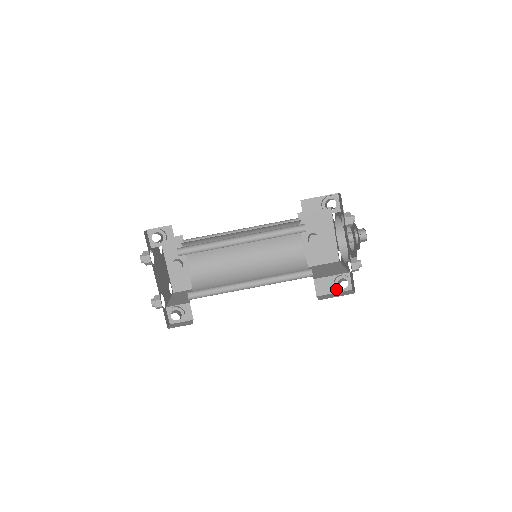
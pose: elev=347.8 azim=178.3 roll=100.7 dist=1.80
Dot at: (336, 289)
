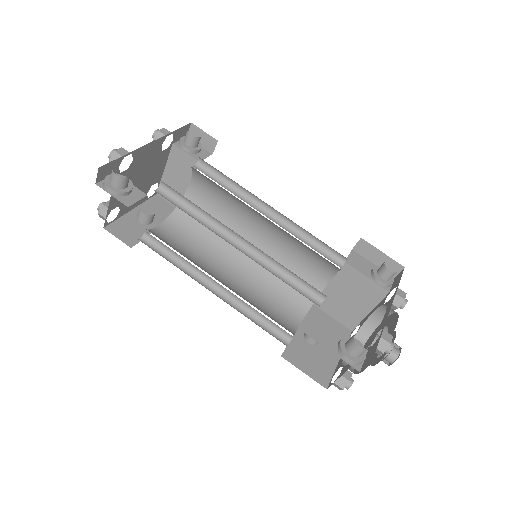
Dot at: (338, 351)
